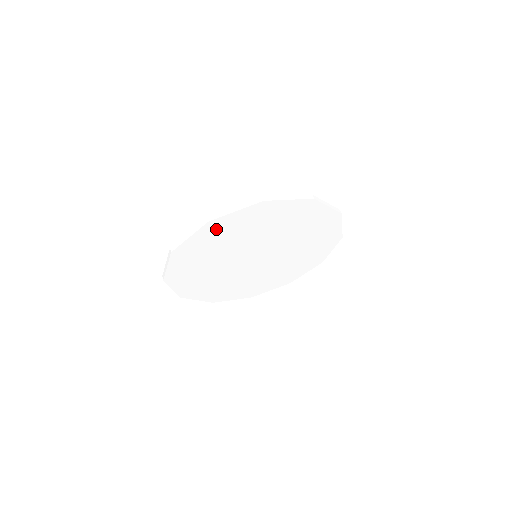
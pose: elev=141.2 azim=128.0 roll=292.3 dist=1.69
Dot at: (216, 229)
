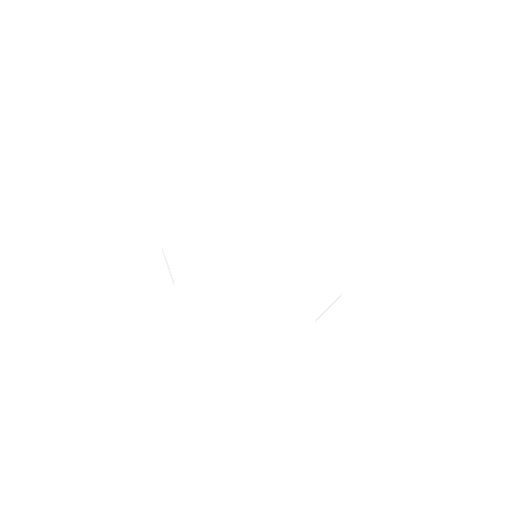
Dot at: occluded
